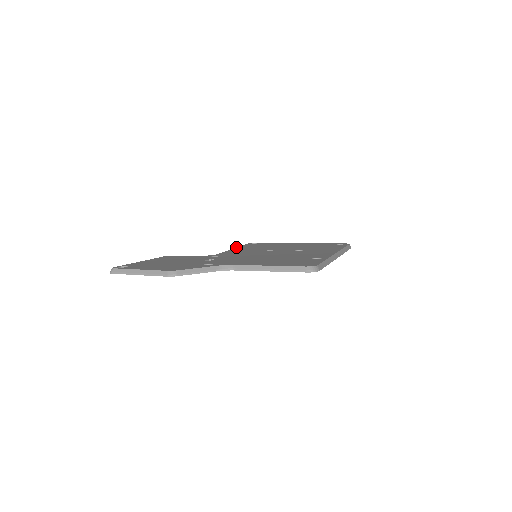
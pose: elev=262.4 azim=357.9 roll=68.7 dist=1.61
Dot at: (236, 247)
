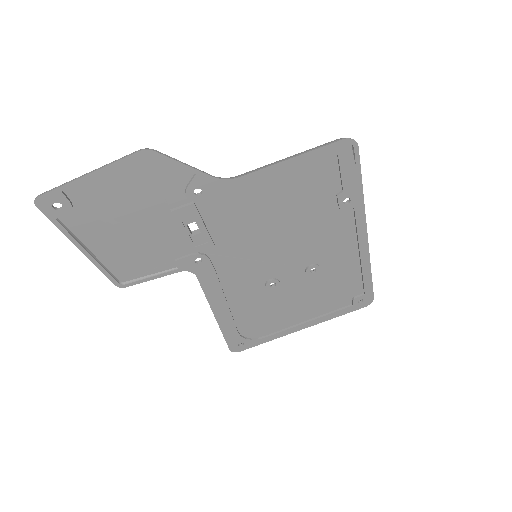
Dot at: occluded
